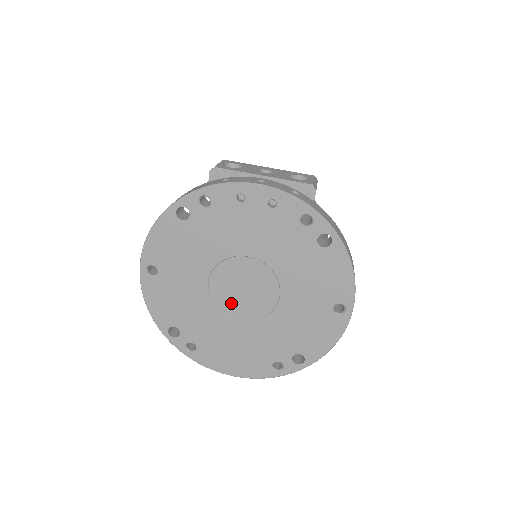
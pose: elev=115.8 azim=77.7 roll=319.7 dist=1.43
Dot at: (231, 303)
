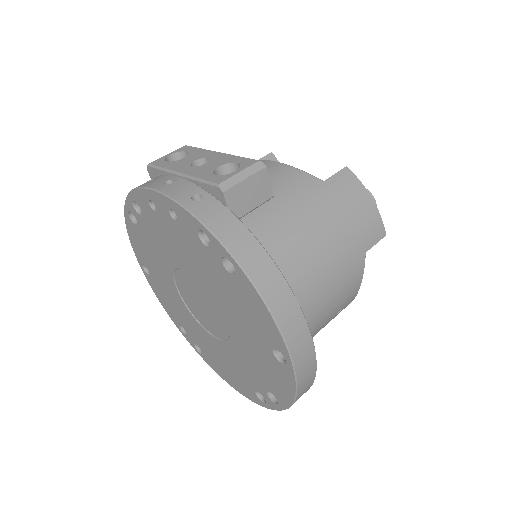
Dot at: (201, 316)
